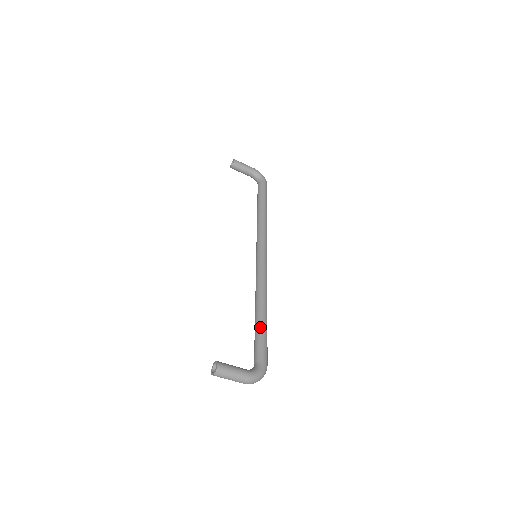
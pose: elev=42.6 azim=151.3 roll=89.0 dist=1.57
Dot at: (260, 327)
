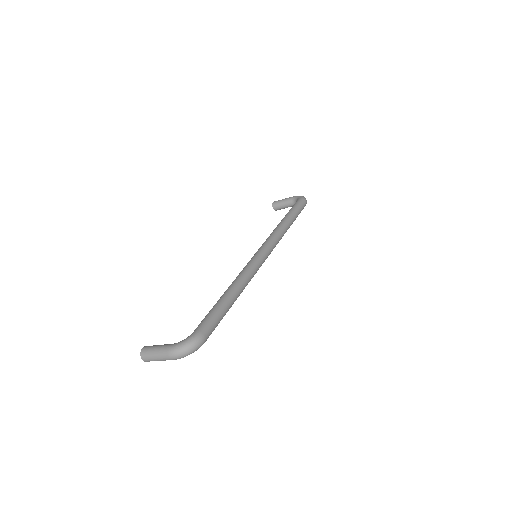
Dot at: (214, 305)
